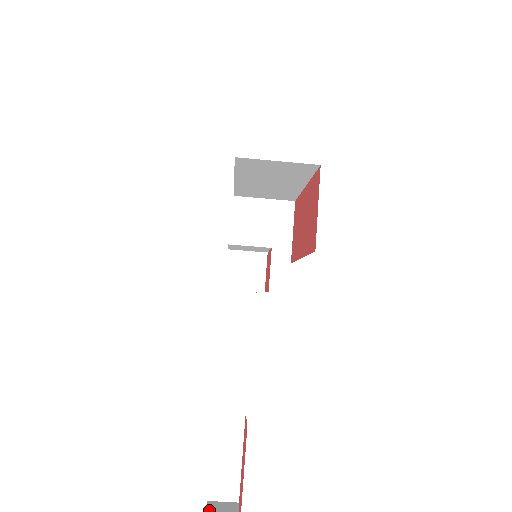
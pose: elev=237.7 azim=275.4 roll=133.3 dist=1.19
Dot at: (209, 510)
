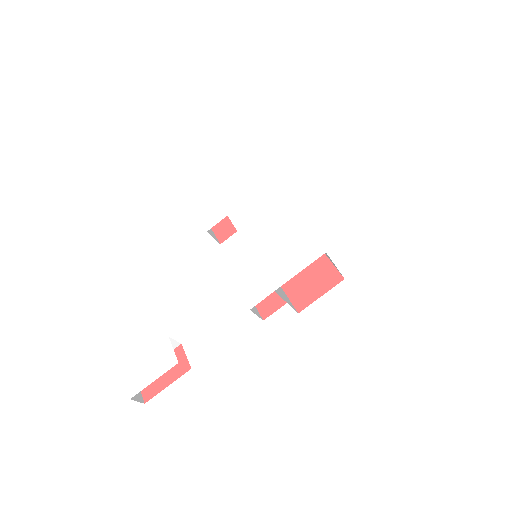
Dot at: (127, 384)
